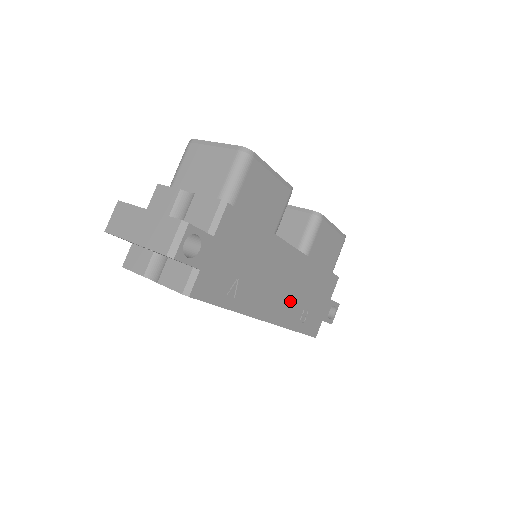
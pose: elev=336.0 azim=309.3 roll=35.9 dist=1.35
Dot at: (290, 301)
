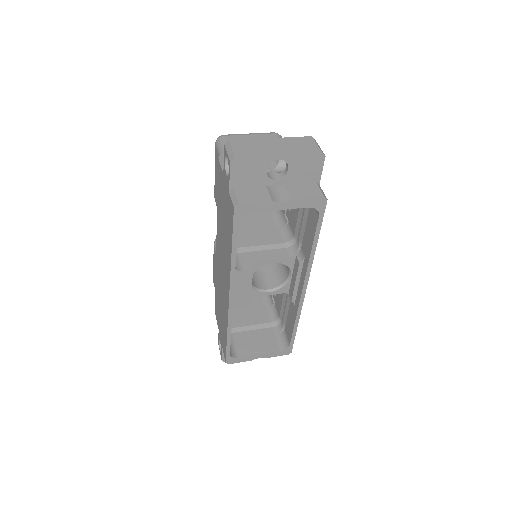
Dot at: occluded
